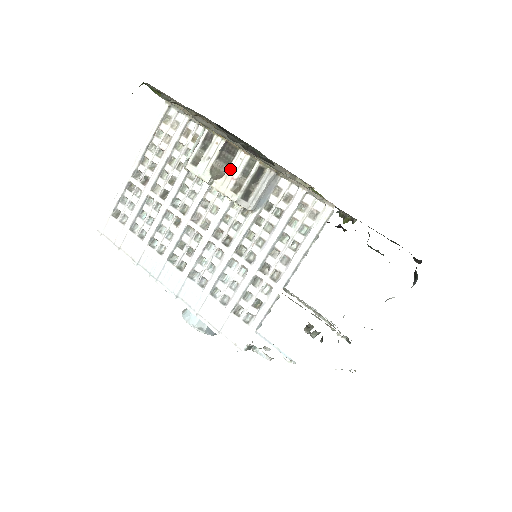
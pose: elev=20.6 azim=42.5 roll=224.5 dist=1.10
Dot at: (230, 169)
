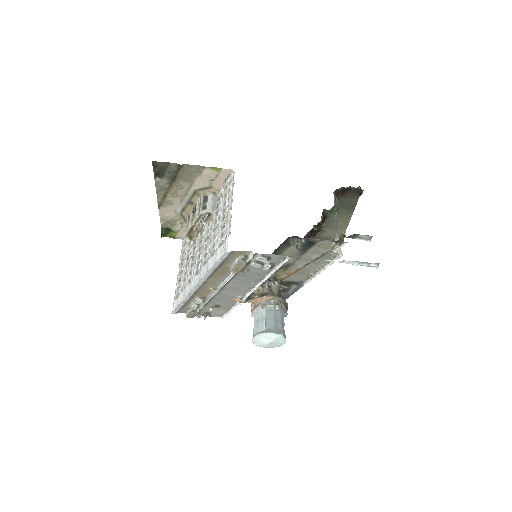
Dot at: (196, 210)
